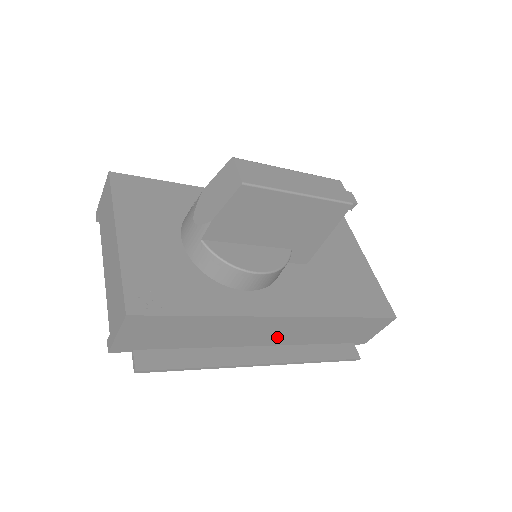
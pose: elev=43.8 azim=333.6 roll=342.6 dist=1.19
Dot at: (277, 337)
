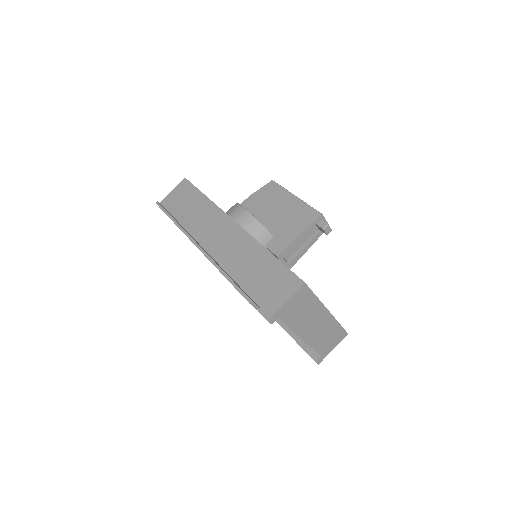
Dot at: (219, 247)
